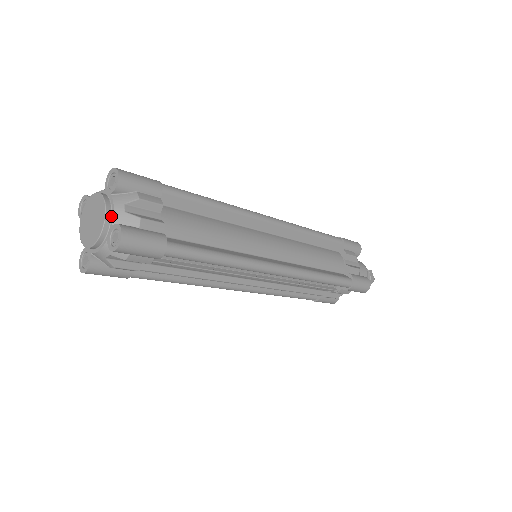
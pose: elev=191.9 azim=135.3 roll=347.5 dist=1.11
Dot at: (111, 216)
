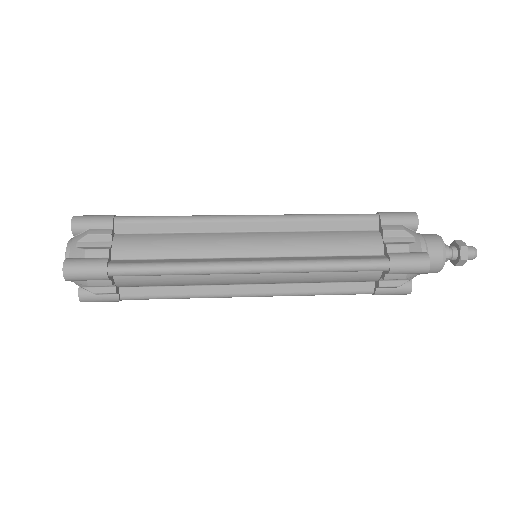
Dot at: occluded
